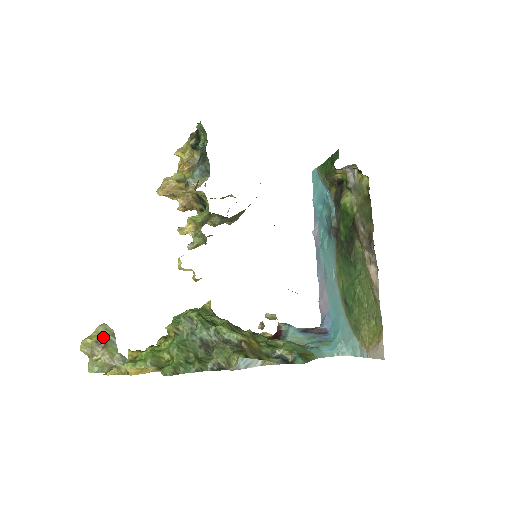
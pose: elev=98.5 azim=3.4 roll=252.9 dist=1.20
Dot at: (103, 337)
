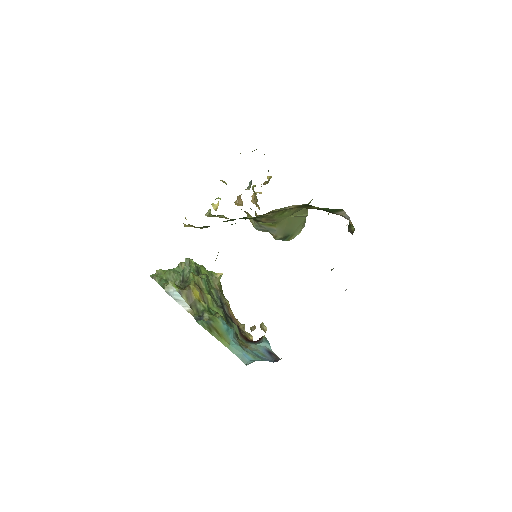
Dot at: occluded
